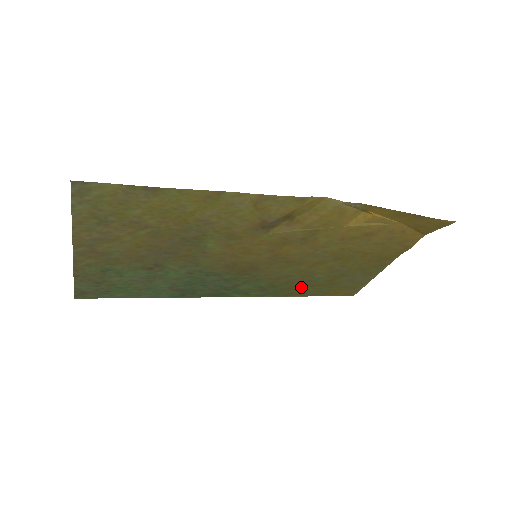
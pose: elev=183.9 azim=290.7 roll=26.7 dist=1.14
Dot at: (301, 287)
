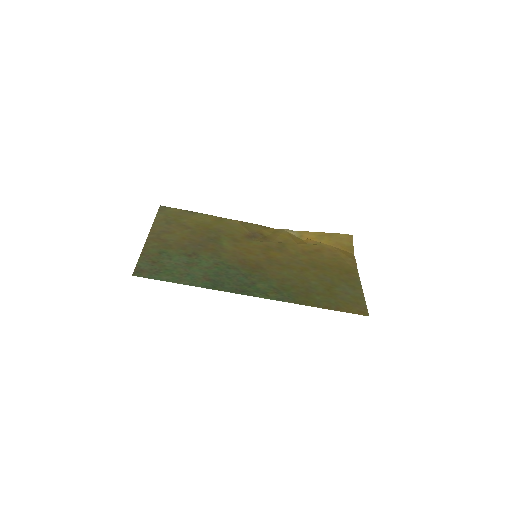
Dot at: (309, 295)
